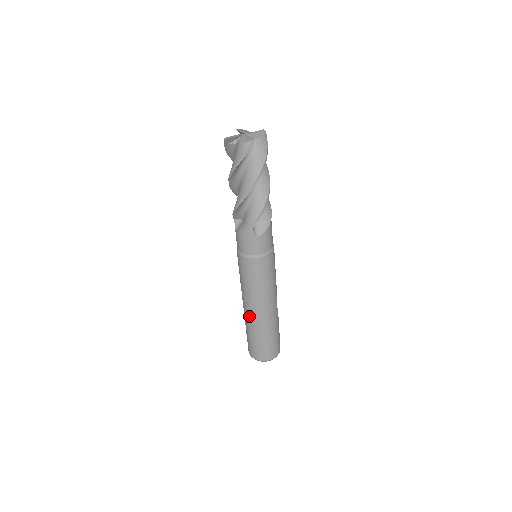
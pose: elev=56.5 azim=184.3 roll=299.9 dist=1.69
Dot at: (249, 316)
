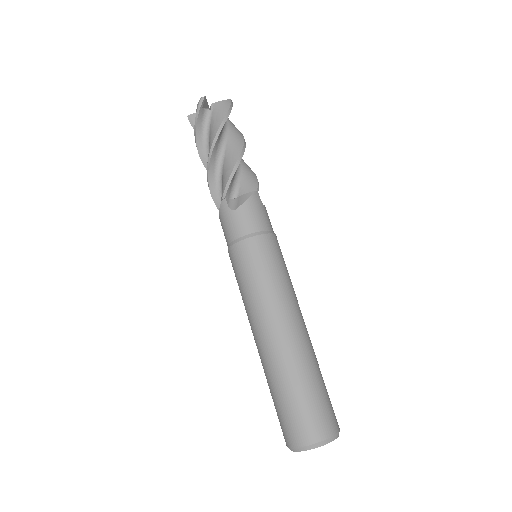
Dot at: (292, 342)
